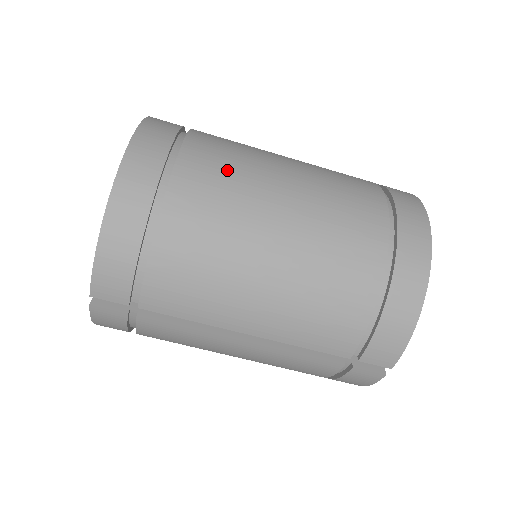
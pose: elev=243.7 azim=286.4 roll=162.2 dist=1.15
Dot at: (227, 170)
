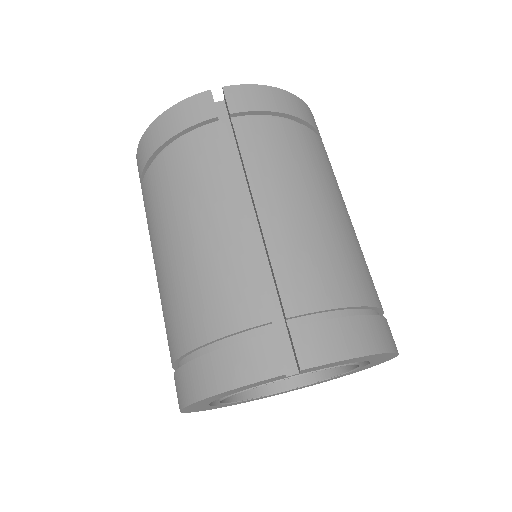
Dot at: occluded
